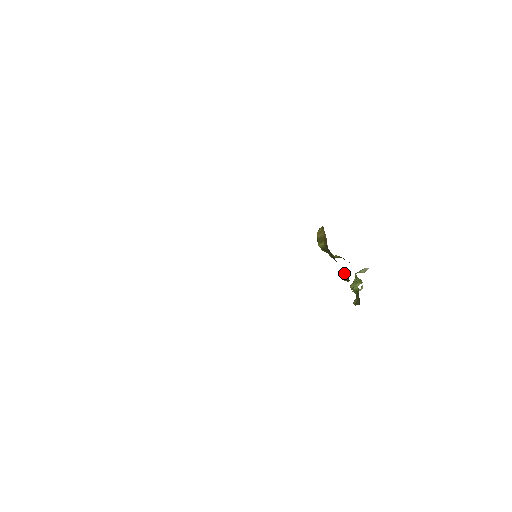
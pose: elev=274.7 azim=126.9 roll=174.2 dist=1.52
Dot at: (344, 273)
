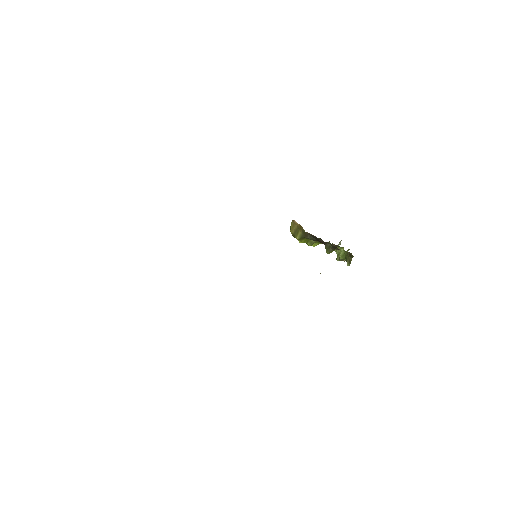
Dot at: (327, 246)
